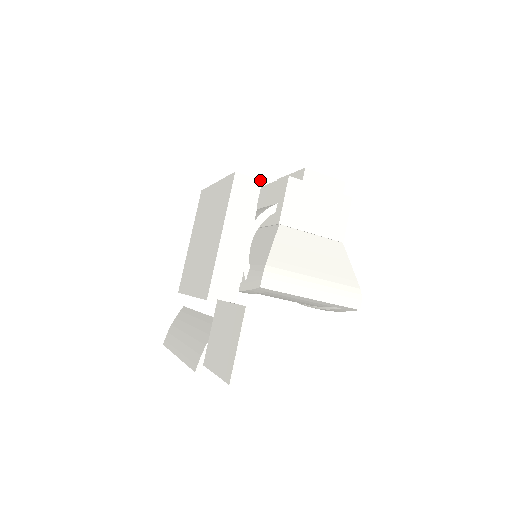
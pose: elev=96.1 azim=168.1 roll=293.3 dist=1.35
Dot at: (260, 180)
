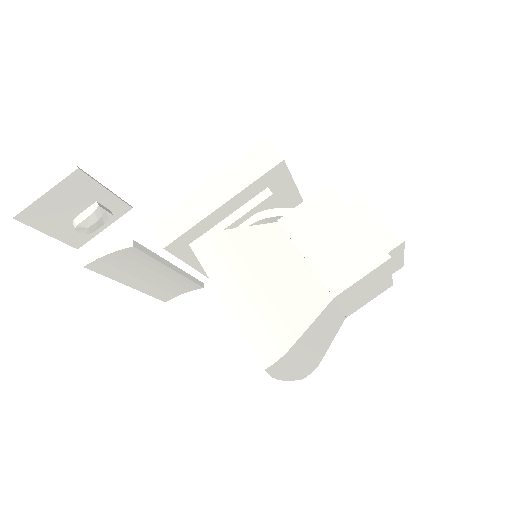
Dot at: (282, 158)
